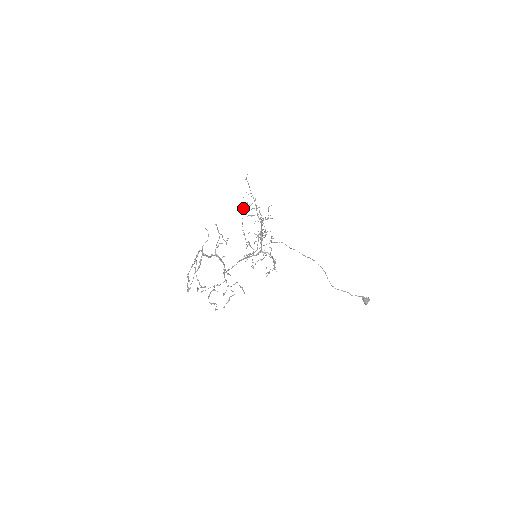
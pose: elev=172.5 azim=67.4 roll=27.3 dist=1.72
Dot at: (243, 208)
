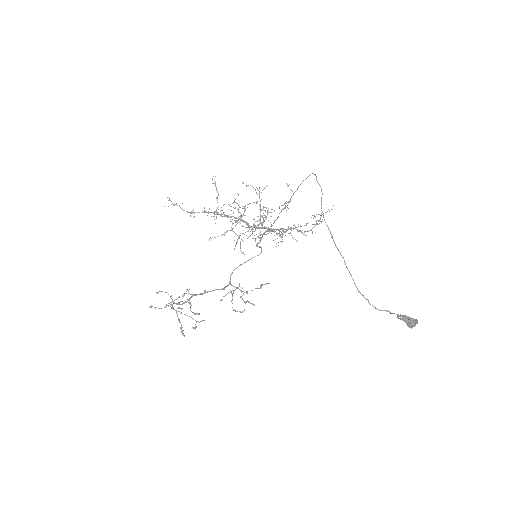
Dot at: (216, 198)
